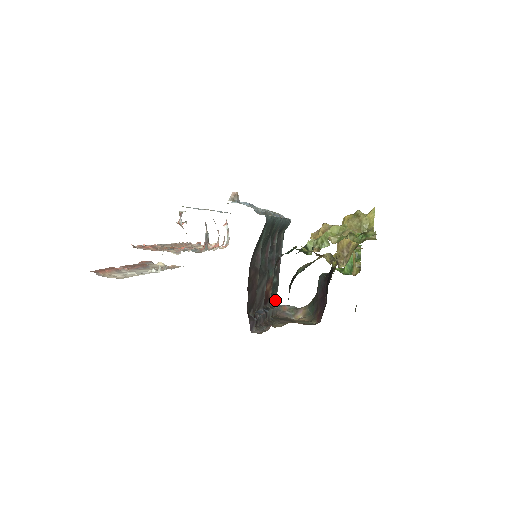
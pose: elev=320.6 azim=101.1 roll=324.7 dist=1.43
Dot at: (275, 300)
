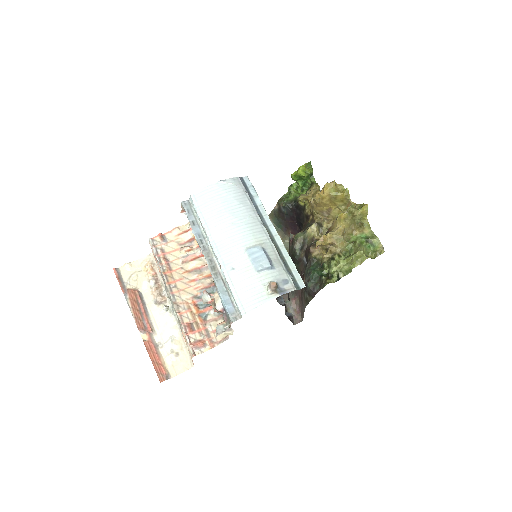
Dot at: occluded
